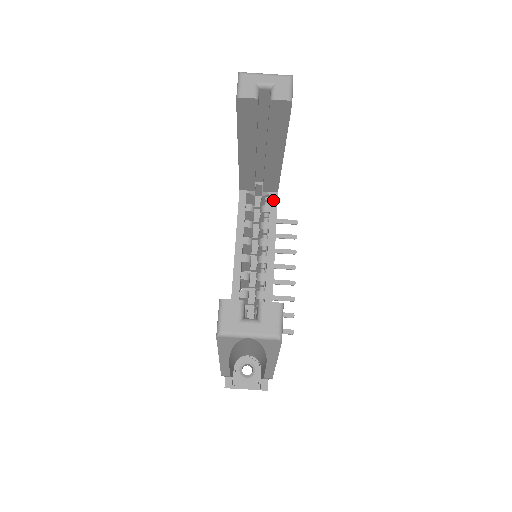
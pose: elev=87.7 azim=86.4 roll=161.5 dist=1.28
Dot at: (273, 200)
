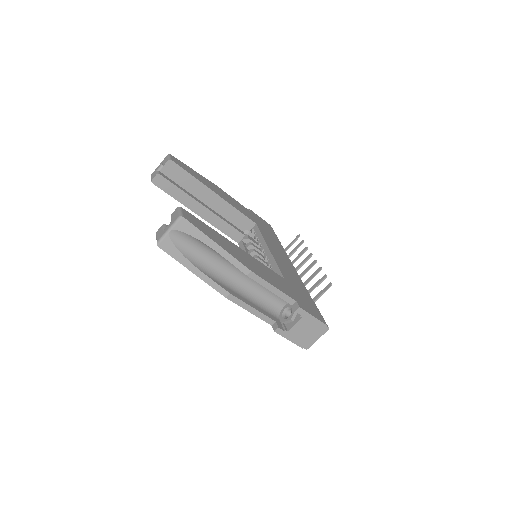
Dot at: (255, 229)
